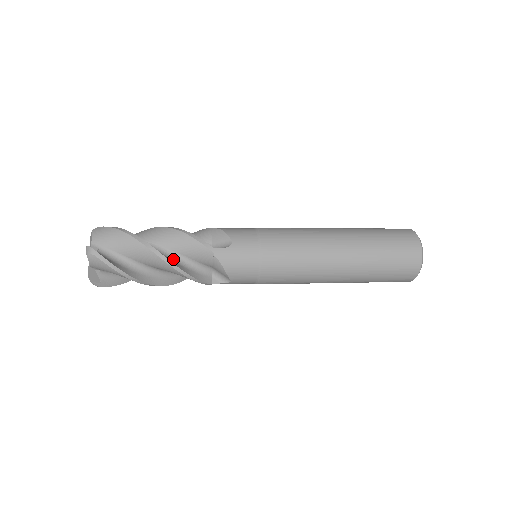
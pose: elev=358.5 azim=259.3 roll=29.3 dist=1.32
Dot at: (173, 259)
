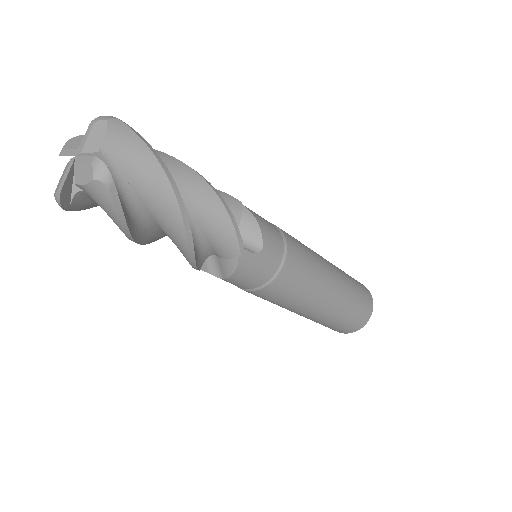
Dot at: occluded
